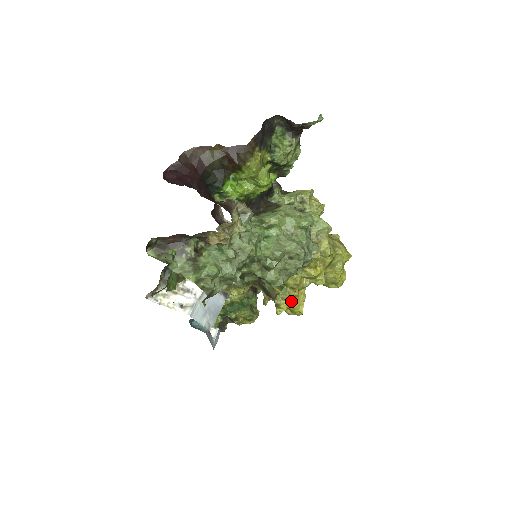
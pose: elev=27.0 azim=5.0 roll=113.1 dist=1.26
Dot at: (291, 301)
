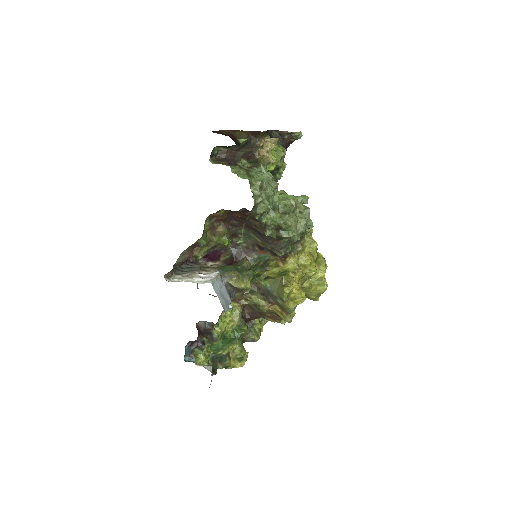
Dot at: (294, 285)
